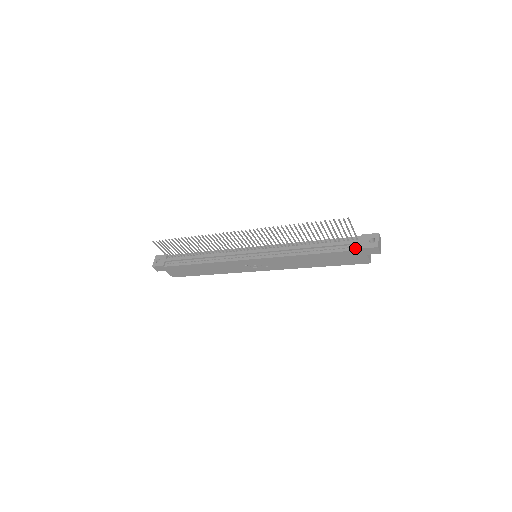
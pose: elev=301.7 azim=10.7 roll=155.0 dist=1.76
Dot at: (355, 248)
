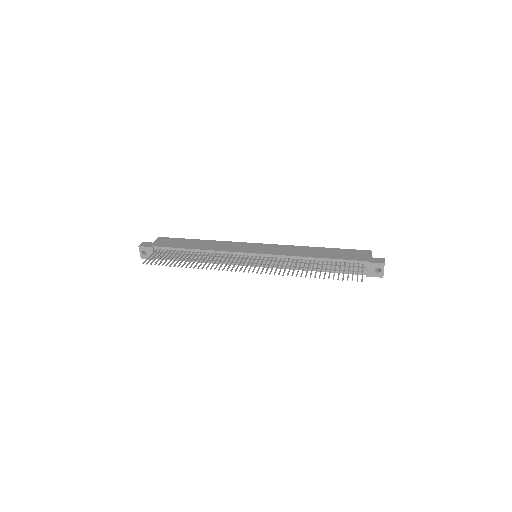
Dot at: (361, 273)
